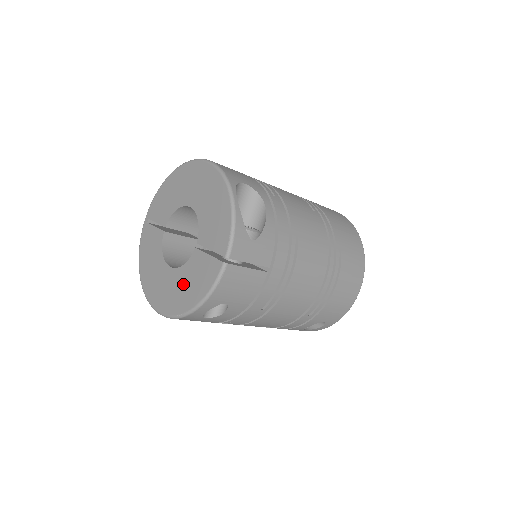
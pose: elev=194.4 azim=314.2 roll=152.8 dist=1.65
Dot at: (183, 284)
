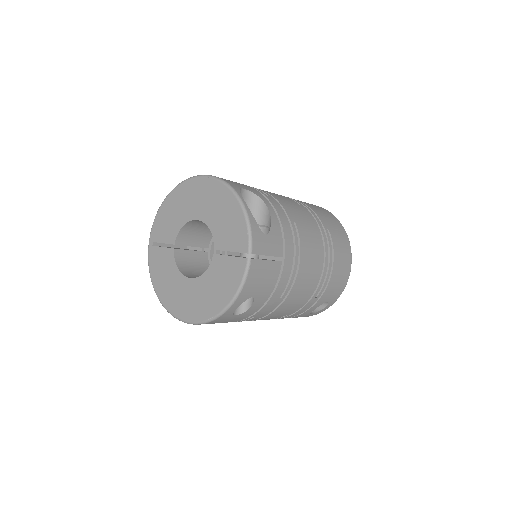
Dot at: (209, 289)
